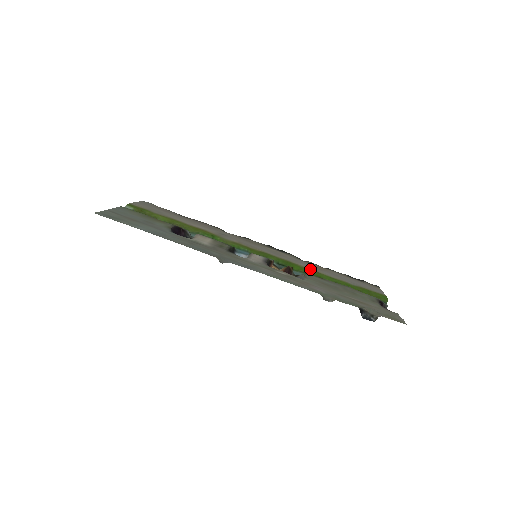
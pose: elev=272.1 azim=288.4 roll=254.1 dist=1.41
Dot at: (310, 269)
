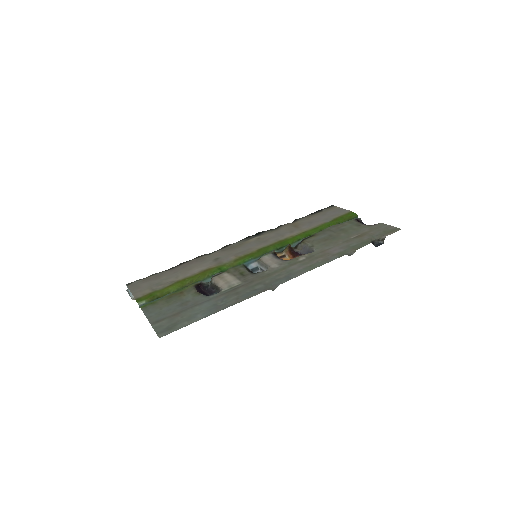
Dot at: (297, 234)
